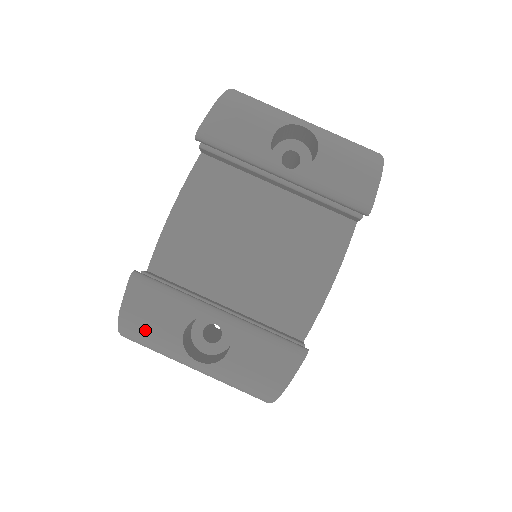
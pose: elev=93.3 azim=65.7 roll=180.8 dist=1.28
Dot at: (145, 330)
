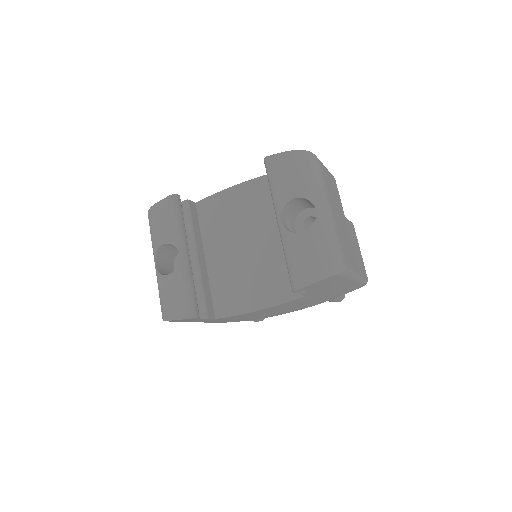
Dot at: (153, 225)
